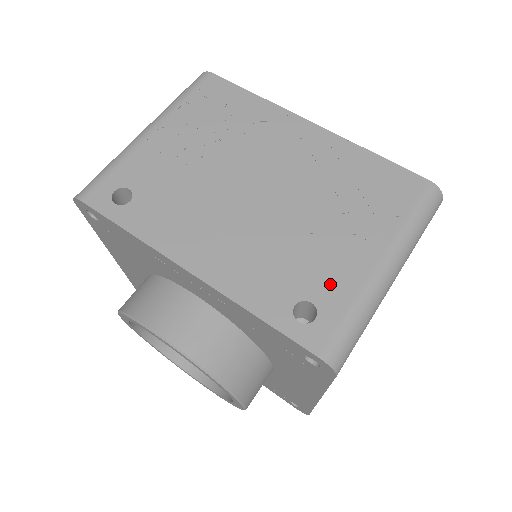
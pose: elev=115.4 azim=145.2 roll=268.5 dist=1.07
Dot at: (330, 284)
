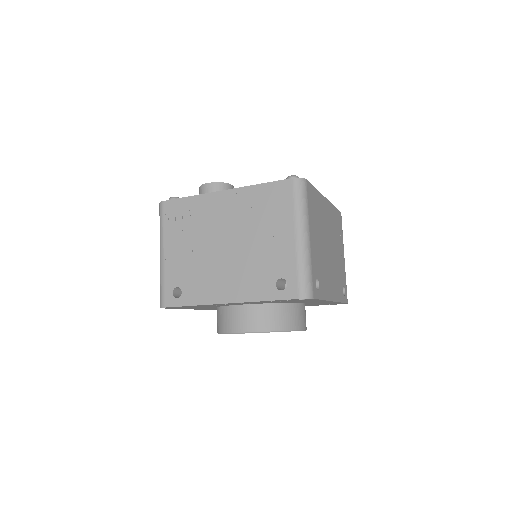
Dot at: (283, 264)
